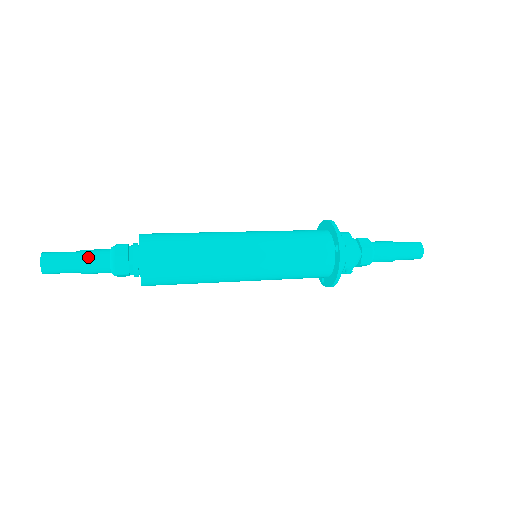
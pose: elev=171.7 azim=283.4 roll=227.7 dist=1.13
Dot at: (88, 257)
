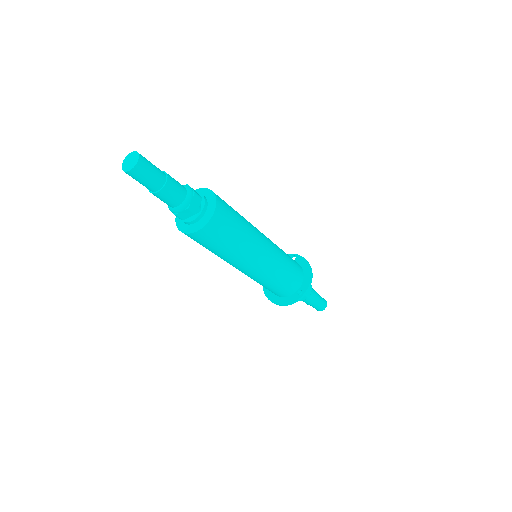
Dot at: occluded
